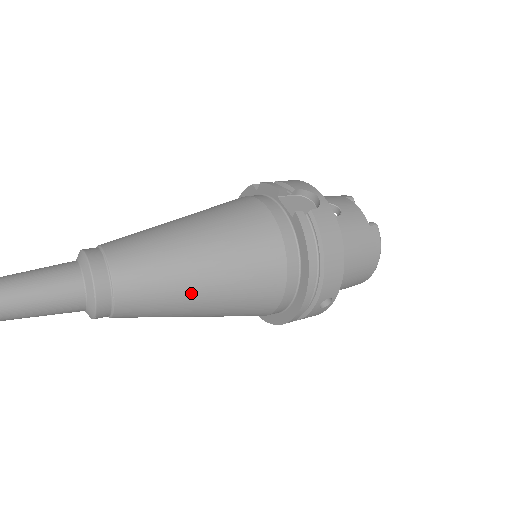
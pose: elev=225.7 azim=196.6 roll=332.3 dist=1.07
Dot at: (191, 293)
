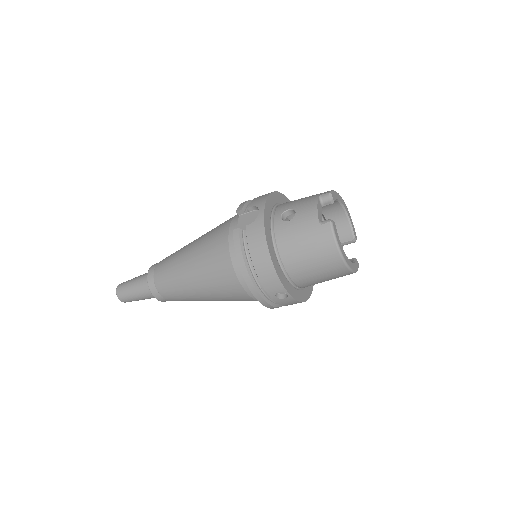
Dot at: (190, 289)
